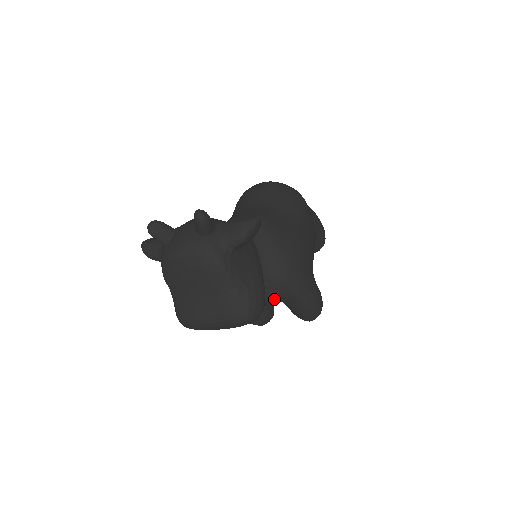
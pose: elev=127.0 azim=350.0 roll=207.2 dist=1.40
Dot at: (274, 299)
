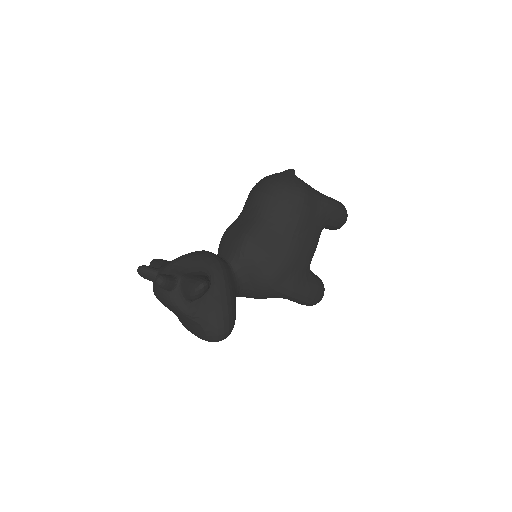
Dot at: (266, 298)
